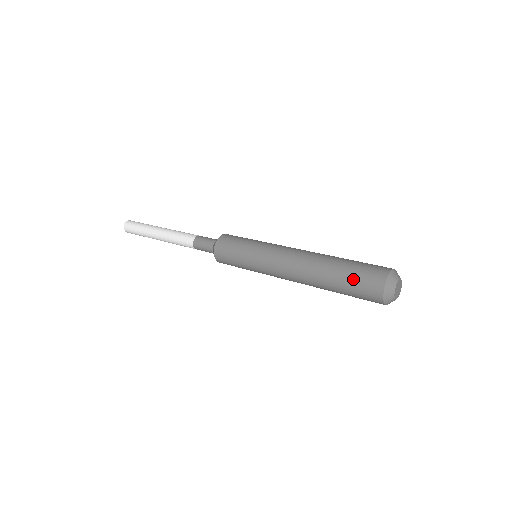
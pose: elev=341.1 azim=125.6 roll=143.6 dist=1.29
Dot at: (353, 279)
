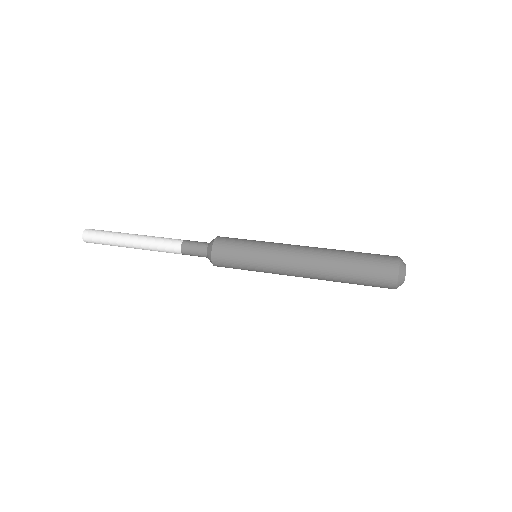
Dot at: (368, 269)
